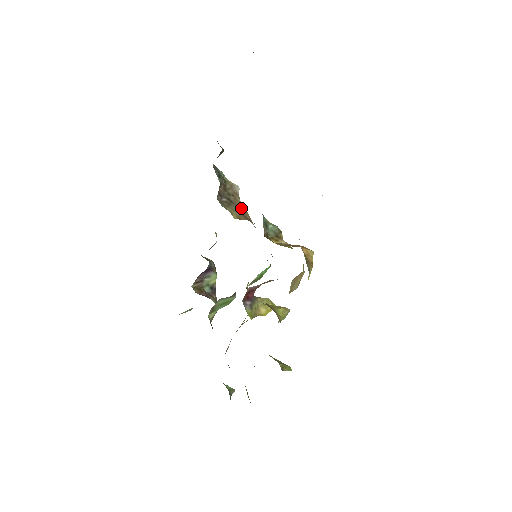
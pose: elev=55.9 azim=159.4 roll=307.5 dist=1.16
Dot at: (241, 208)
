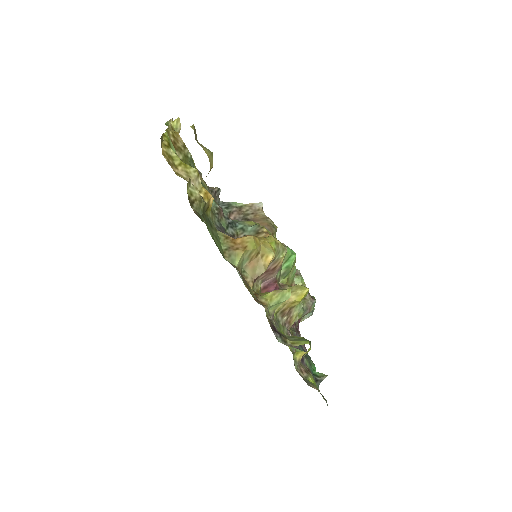
Dot at: (259, 220)
